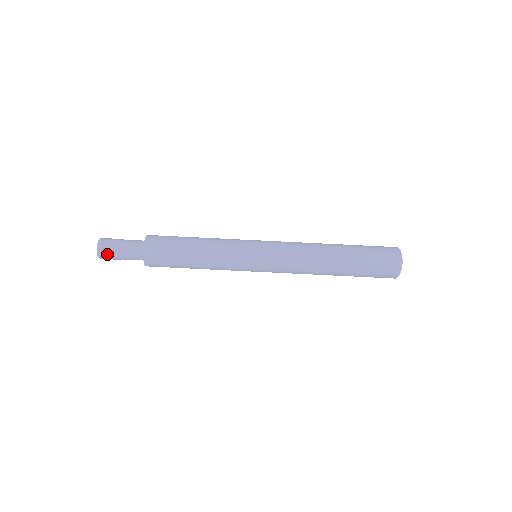
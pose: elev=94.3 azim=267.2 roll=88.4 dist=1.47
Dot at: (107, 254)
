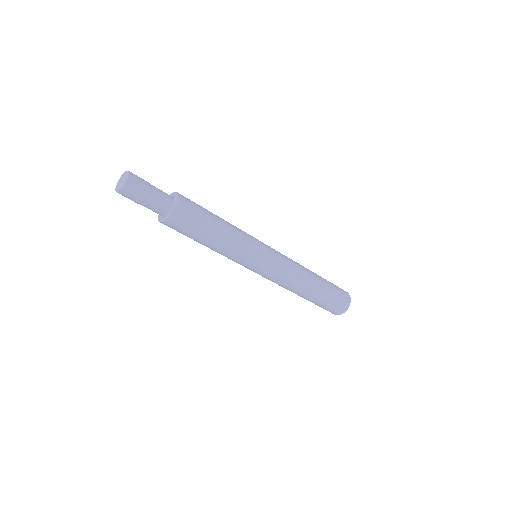
Dot at: (132, 193)
